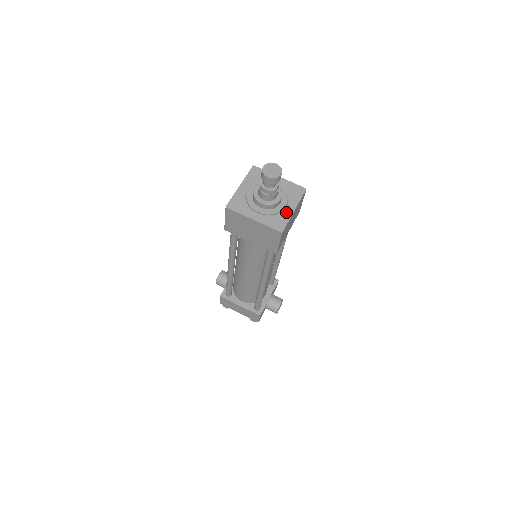
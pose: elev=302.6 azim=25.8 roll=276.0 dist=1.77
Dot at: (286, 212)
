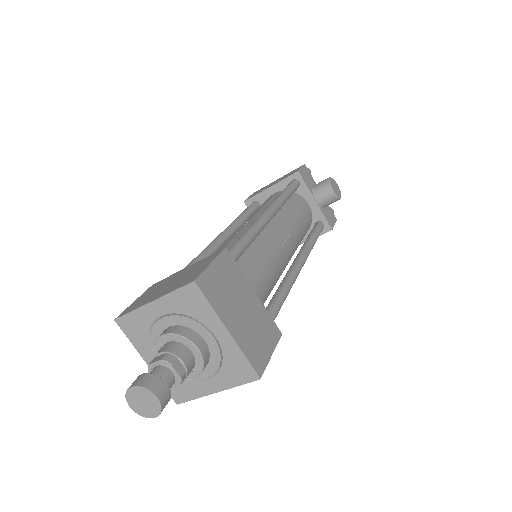
Dot at: (226, 346)
